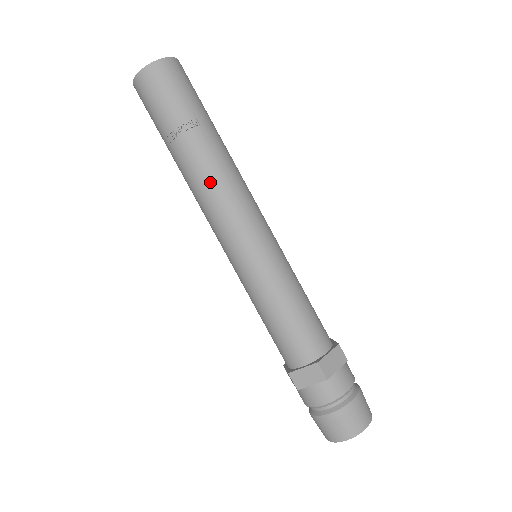
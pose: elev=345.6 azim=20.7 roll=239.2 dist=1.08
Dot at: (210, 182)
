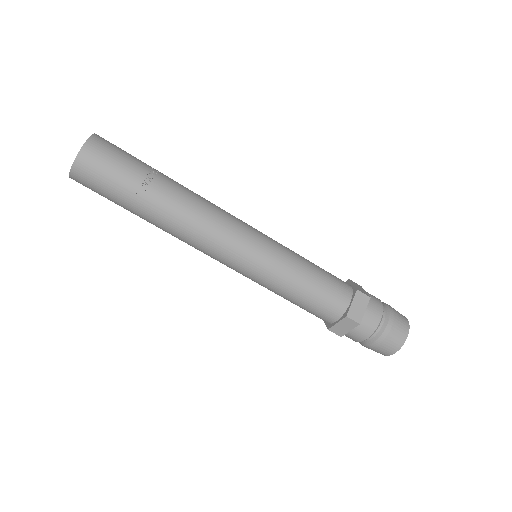
Dot at: (198, 207)
